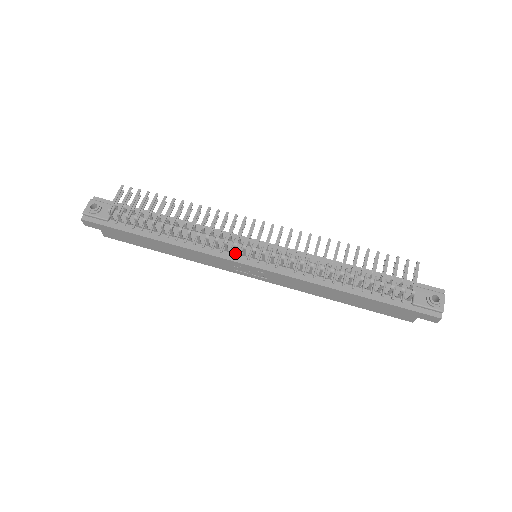
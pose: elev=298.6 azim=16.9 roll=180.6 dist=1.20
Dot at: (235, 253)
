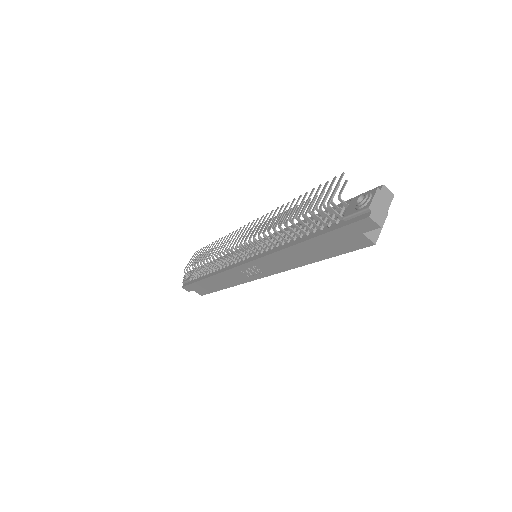
Dot at: (238, 260)
